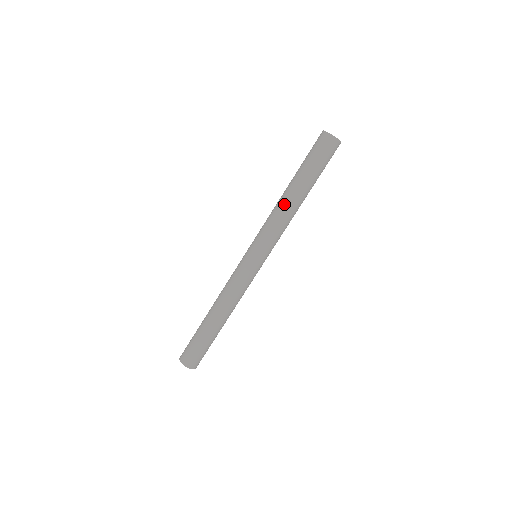
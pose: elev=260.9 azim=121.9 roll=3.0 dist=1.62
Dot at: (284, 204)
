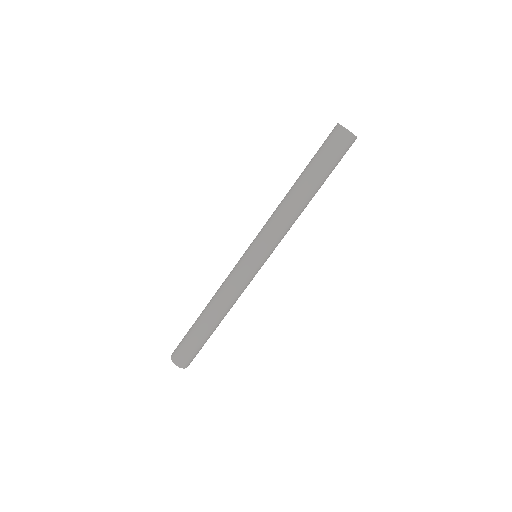
Dot at: (291, 205)
